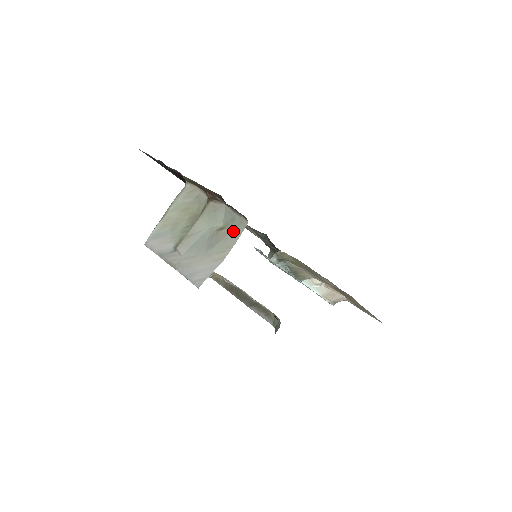
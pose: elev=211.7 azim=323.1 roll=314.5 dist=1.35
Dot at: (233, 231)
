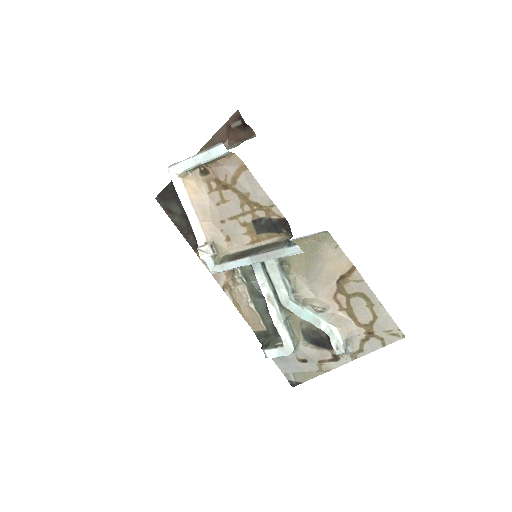
Dot at: (245, 140)
